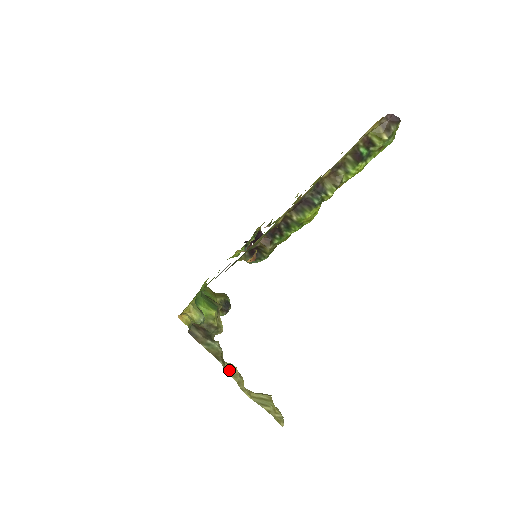
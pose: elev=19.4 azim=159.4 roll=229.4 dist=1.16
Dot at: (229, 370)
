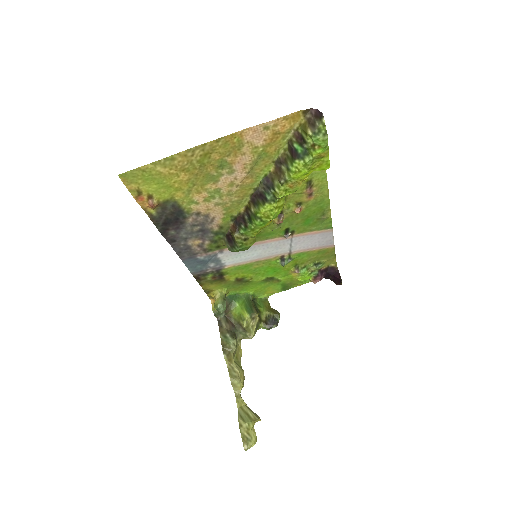
Dot at: (232, 369)
